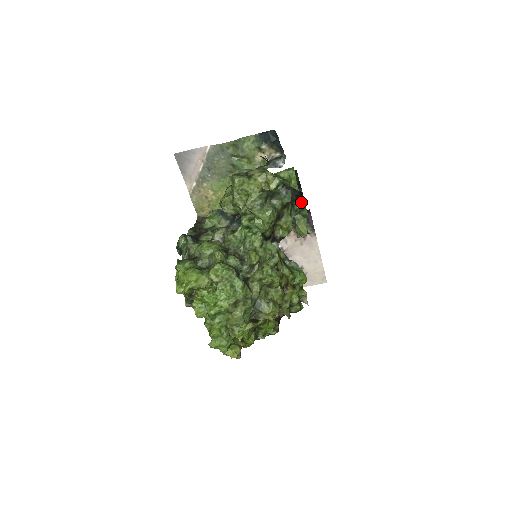
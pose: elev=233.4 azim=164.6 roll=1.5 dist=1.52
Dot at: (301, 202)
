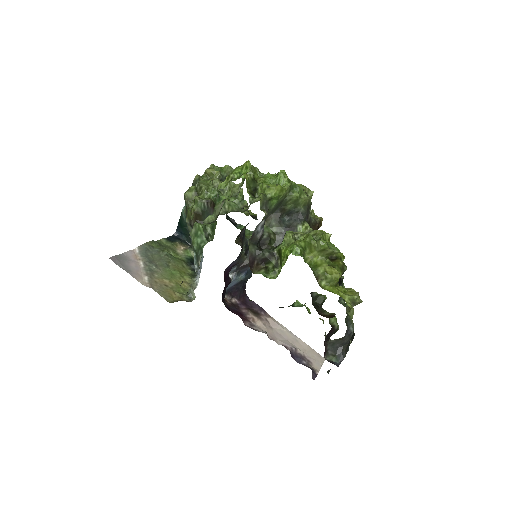
Dot at: (238, 227)
